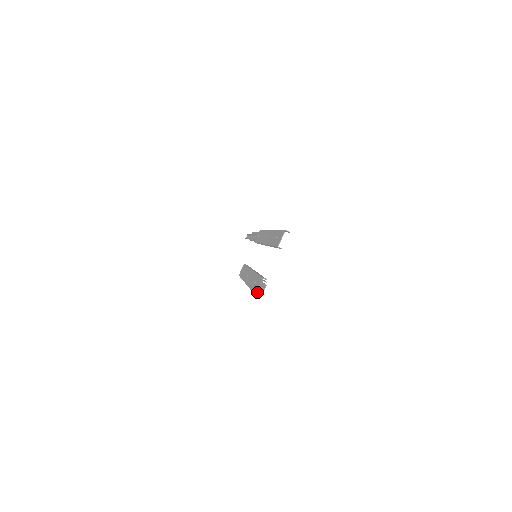
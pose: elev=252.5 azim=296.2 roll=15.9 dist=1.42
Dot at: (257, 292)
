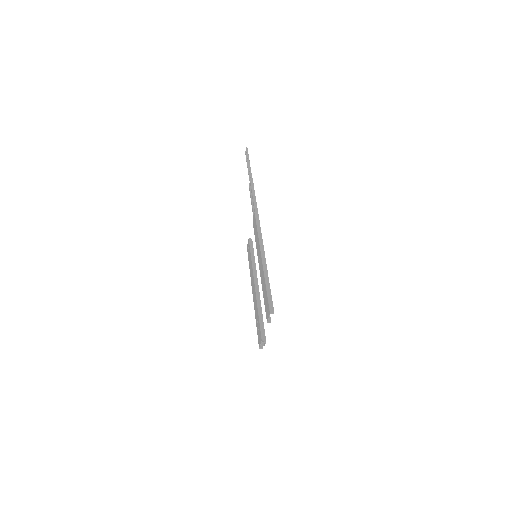
Dot at: (260, 345)
